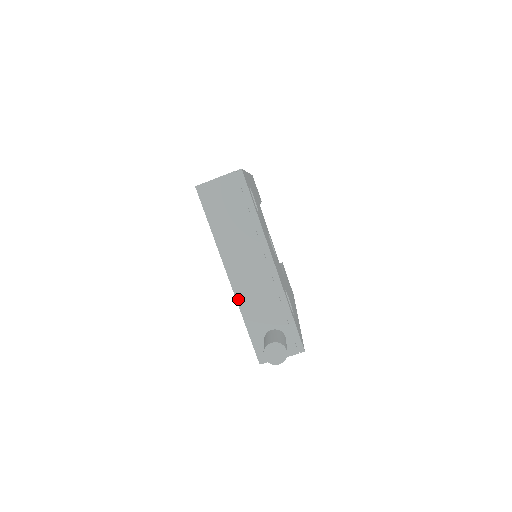
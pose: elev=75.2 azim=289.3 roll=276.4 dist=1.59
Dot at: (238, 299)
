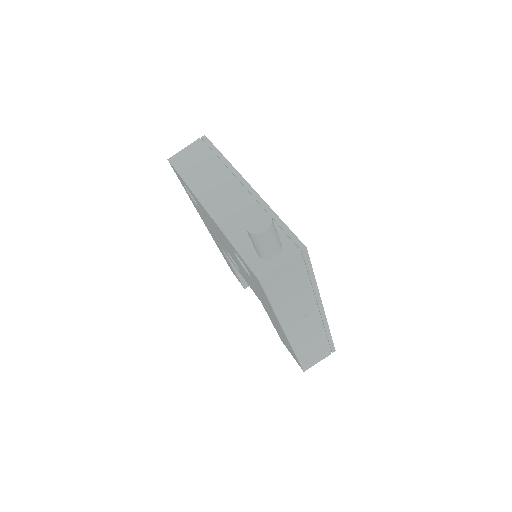
Dot at: (220, 226)
